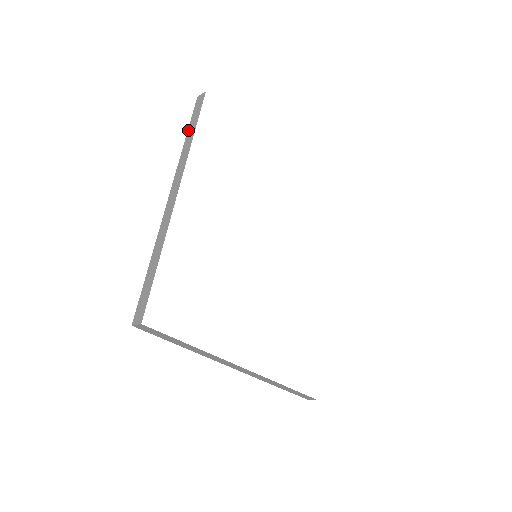
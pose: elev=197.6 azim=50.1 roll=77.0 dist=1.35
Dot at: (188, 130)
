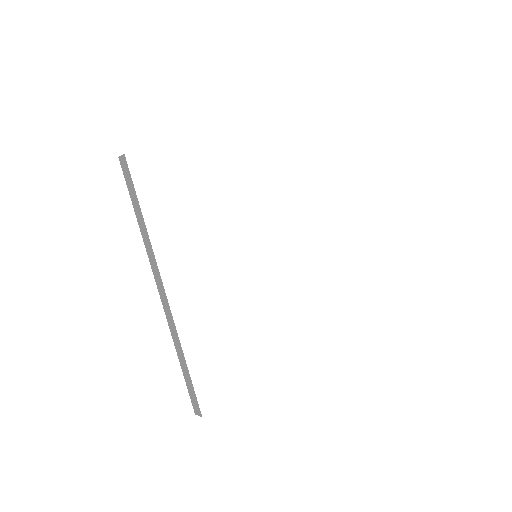
Dot at: (134, 210)
